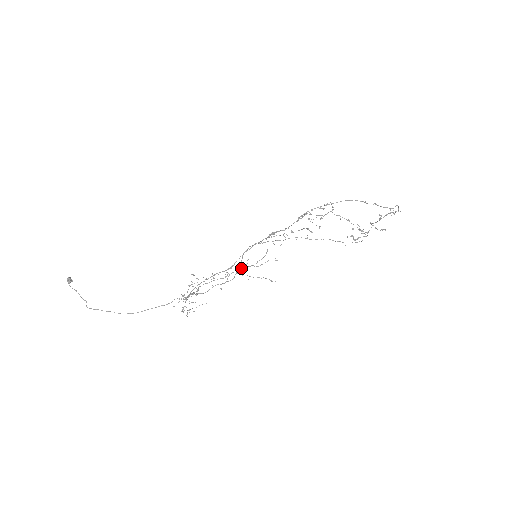
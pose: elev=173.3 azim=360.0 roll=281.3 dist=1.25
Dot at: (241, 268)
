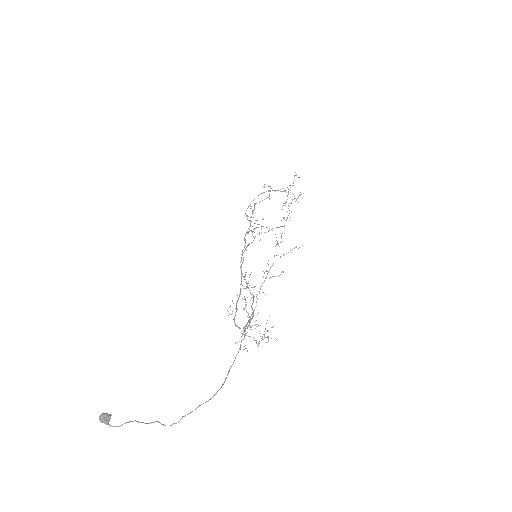
Dot at: occluded
